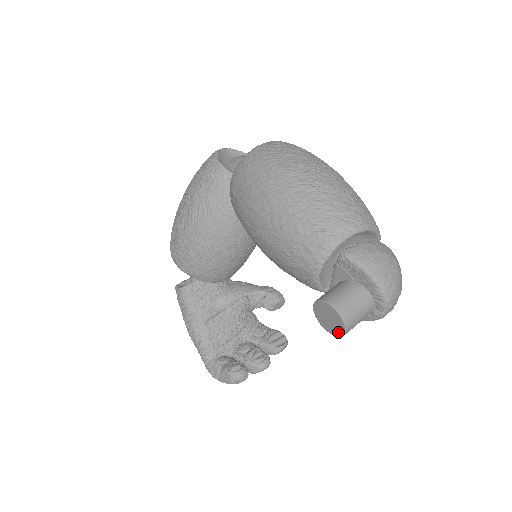
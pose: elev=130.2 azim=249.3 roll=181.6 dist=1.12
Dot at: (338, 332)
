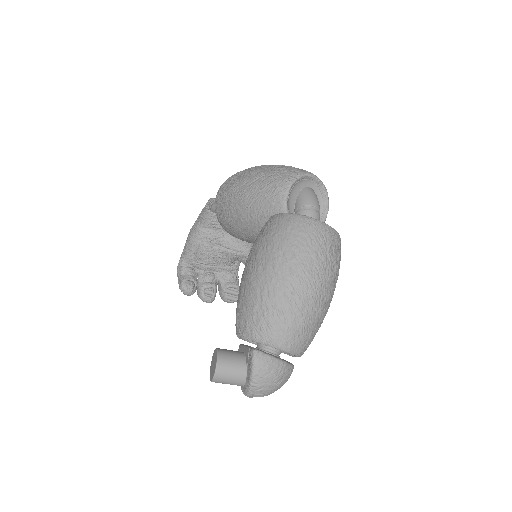
Dot at: (210, 375)
